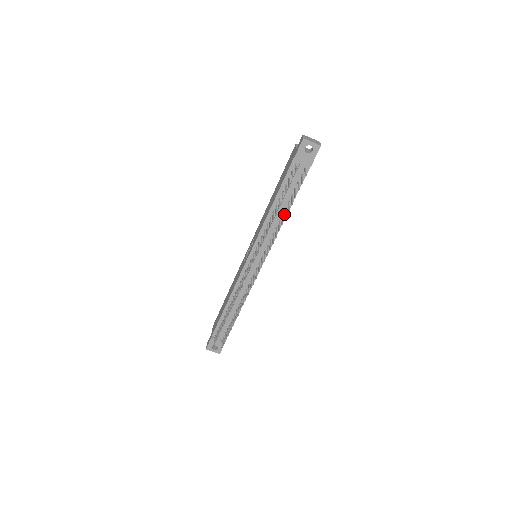
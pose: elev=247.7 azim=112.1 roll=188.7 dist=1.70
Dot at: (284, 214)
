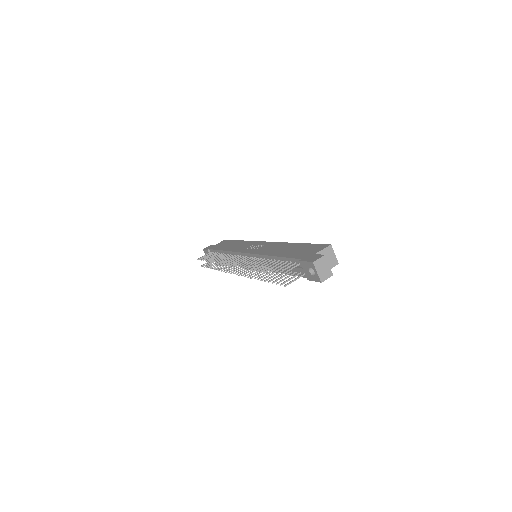
Dot at: occluded
